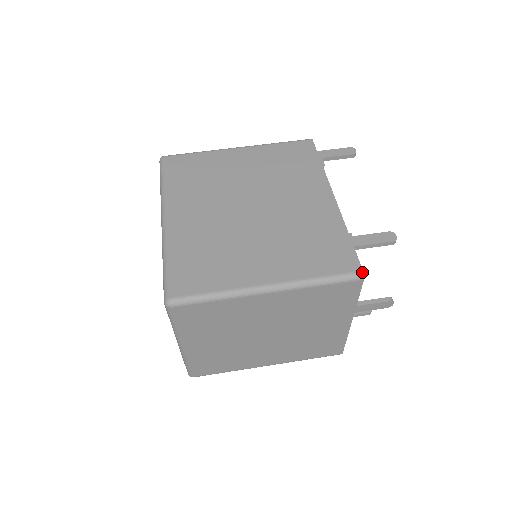
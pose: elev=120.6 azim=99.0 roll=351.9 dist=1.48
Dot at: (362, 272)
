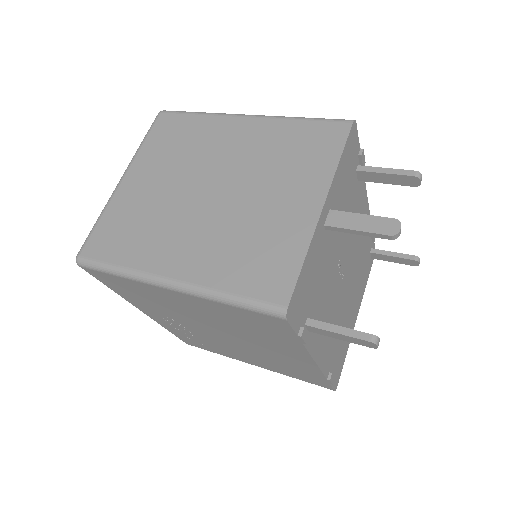
Dot at: (354, 121)
